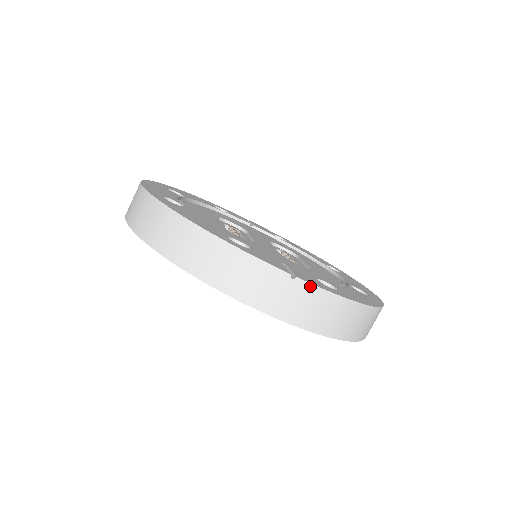
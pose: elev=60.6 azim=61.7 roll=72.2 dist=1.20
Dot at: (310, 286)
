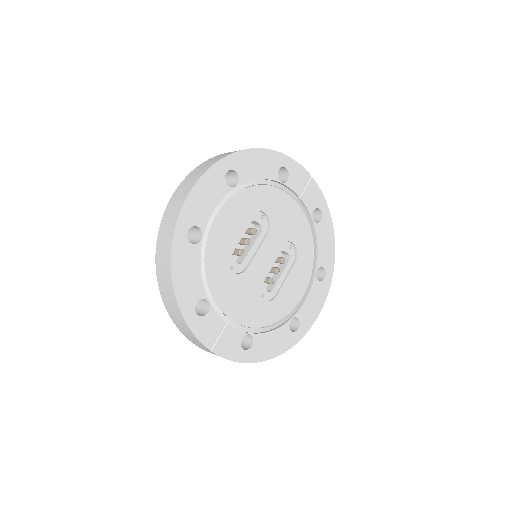
Dot at: occluded
